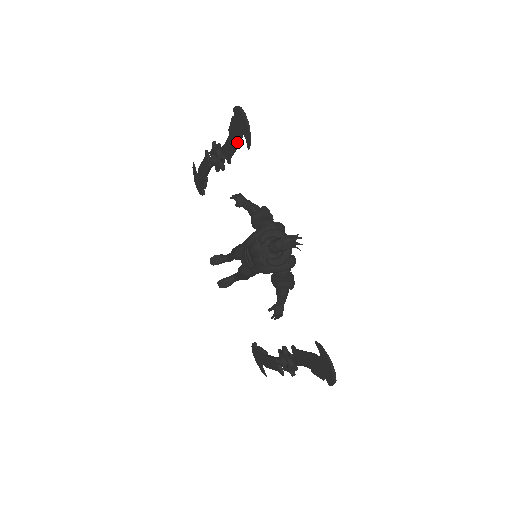
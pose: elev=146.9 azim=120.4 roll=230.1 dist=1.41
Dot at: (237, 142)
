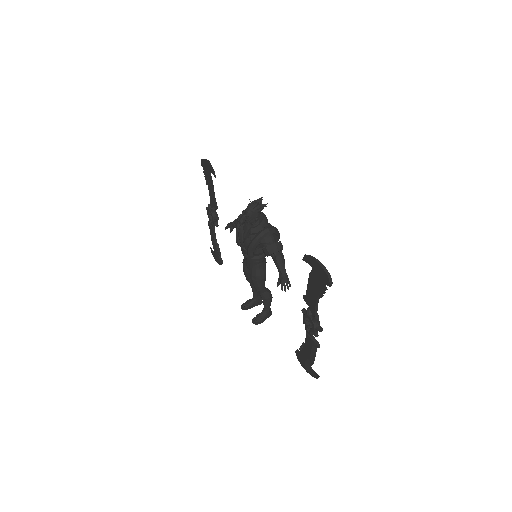
Dot at: (211, 183)
